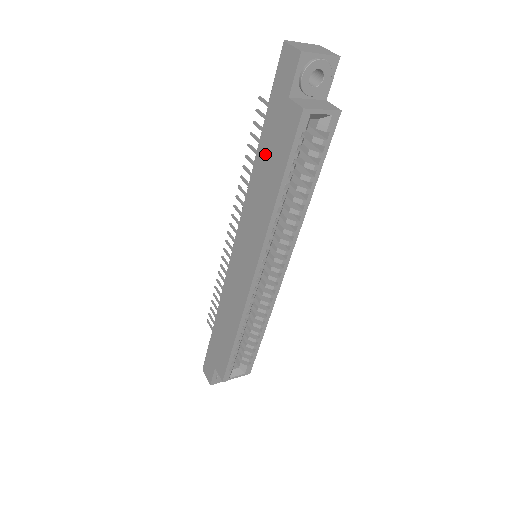
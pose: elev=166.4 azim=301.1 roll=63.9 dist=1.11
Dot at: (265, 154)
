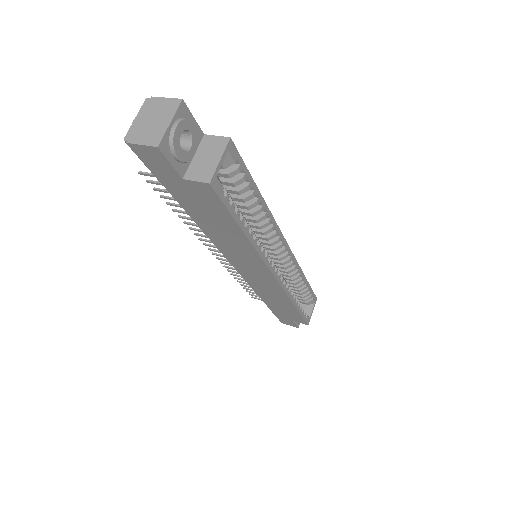
Dot at: (201, 216)
